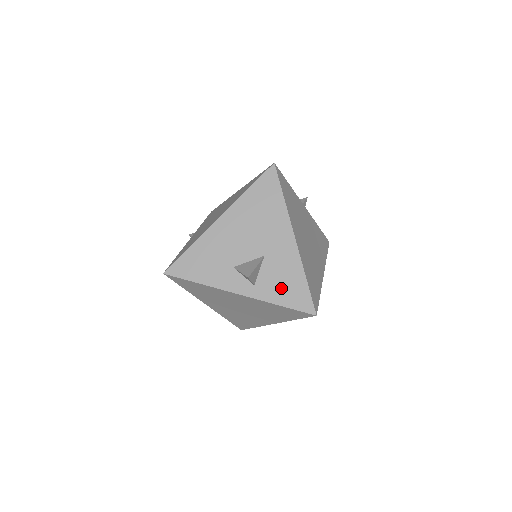
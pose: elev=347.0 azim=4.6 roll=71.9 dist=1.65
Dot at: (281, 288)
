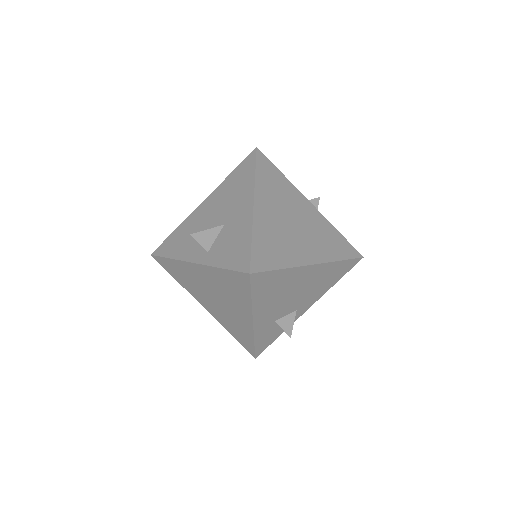
Dot at: (228, 251)
